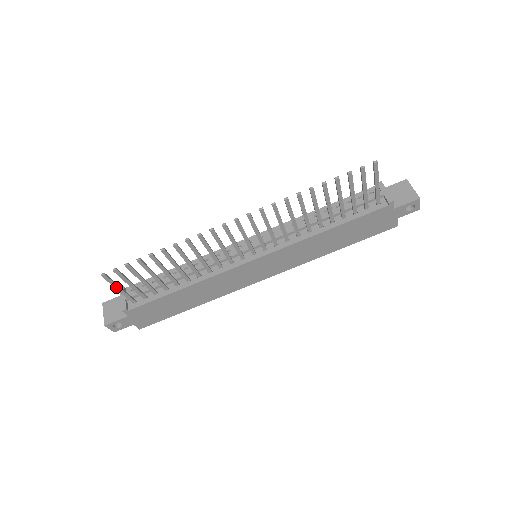
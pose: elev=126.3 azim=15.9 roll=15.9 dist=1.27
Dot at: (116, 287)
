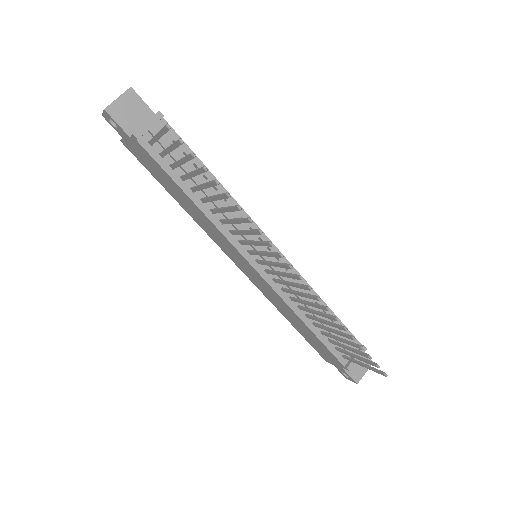
Dot at: (159, 134)
